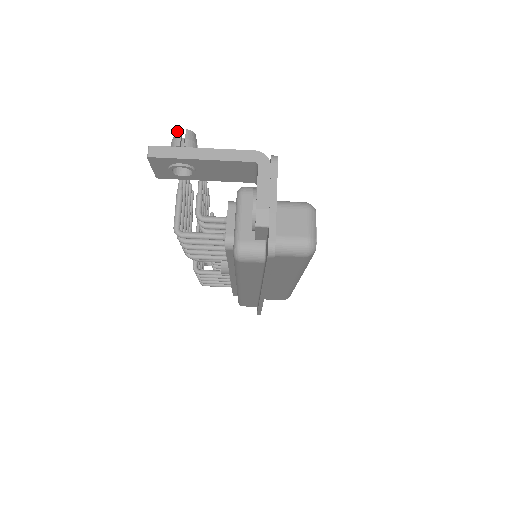
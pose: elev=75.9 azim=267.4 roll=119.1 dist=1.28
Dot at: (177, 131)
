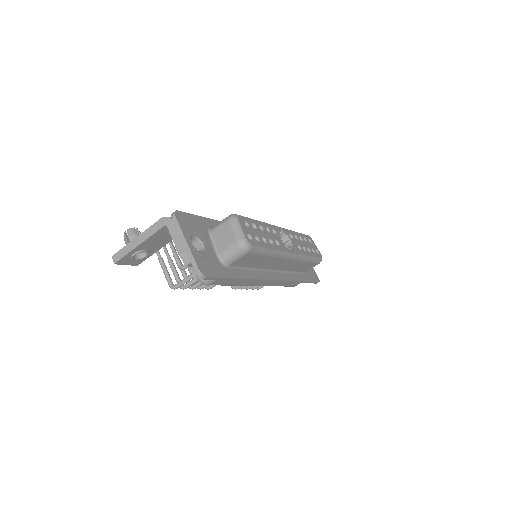
Dot at: occluded
